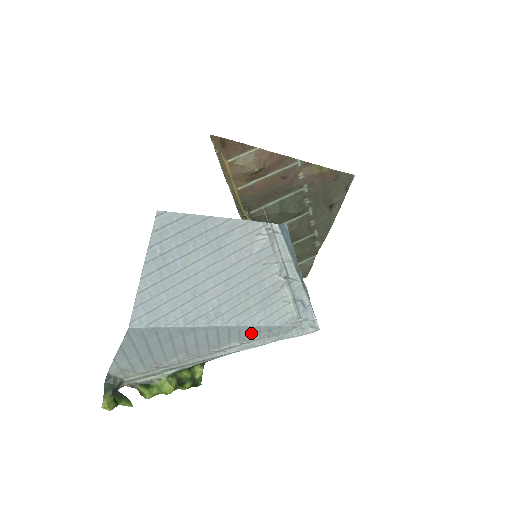
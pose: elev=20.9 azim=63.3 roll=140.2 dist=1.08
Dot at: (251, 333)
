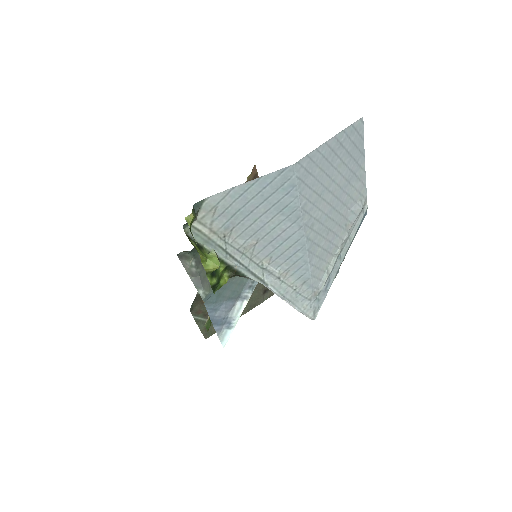
Dot at: (297, 271)
